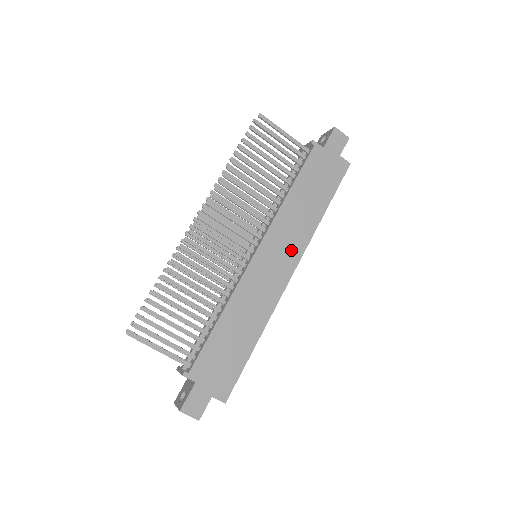
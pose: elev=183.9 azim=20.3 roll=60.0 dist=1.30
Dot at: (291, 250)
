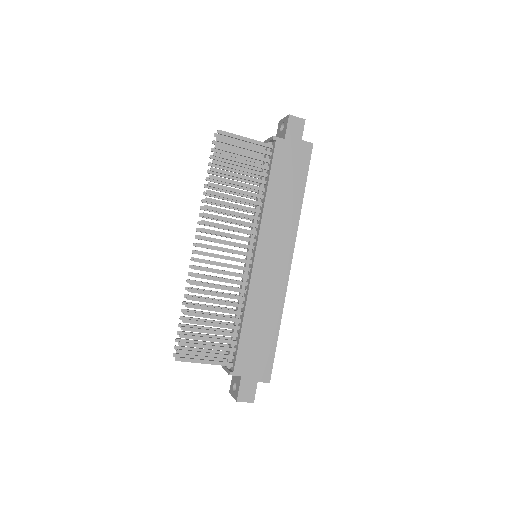
Dot at: (284, 242)
